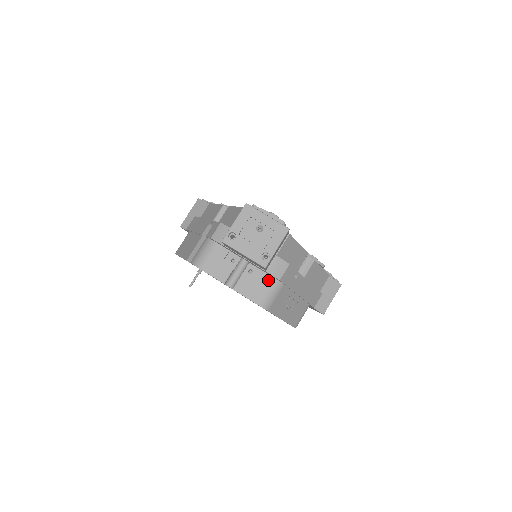
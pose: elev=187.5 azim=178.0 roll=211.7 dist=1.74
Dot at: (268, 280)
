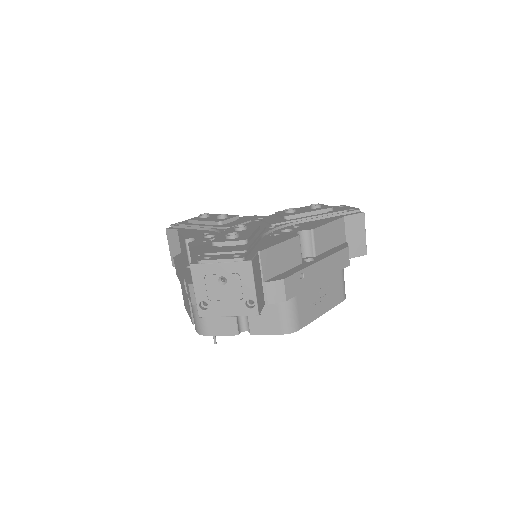
Dot at: (276, 305)
